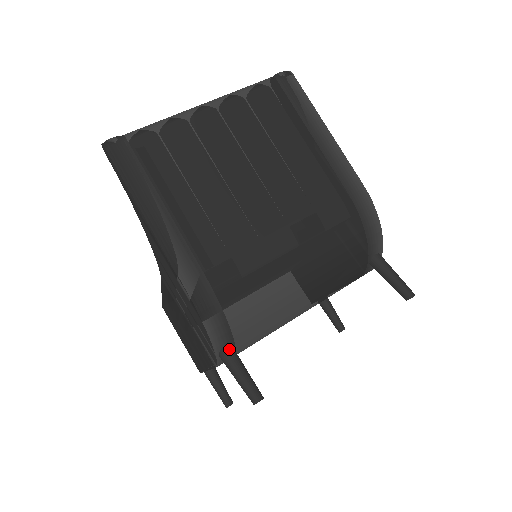
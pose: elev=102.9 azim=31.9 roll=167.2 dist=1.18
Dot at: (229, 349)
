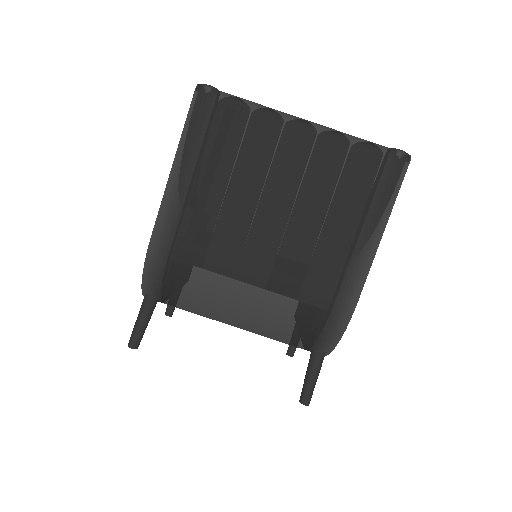
Dot at: (152, 299)
